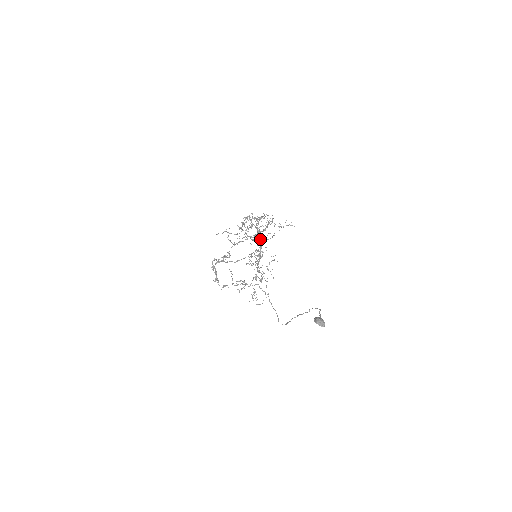
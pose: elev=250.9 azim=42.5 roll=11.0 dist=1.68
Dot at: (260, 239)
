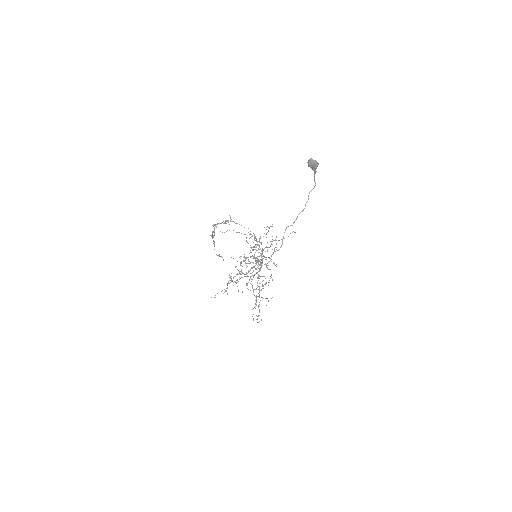
Dot at: (262, 249)
